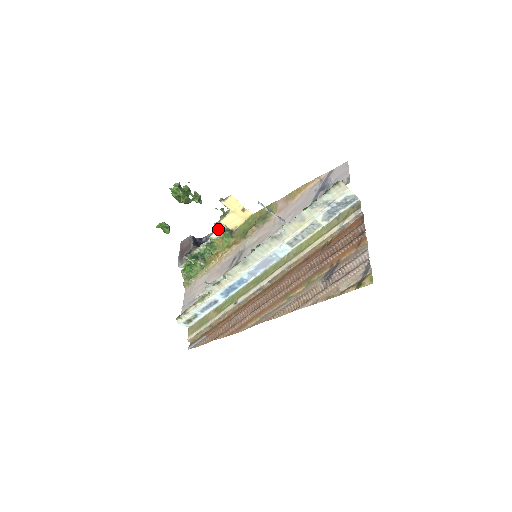
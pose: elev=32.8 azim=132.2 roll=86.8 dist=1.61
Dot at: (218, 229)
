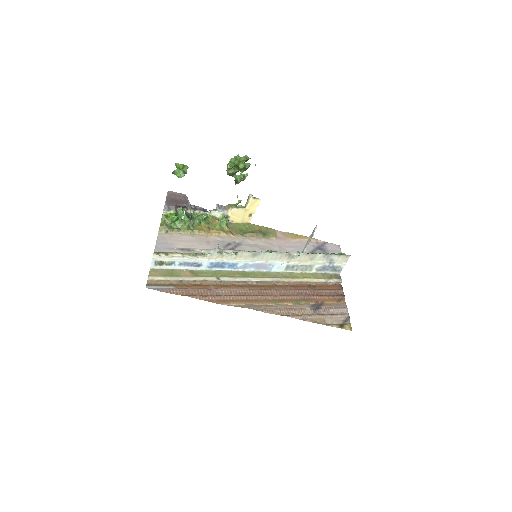
Dot at: (222, 211)
